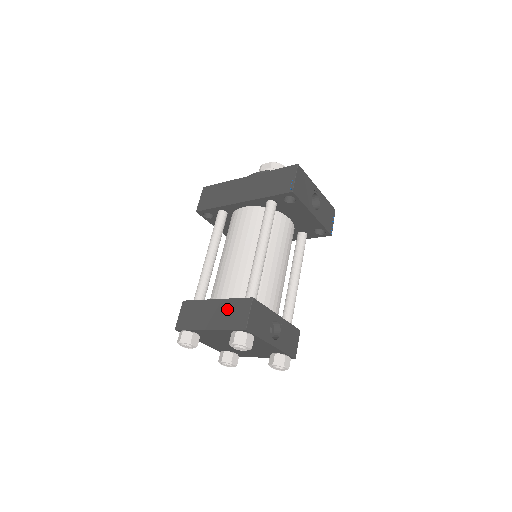
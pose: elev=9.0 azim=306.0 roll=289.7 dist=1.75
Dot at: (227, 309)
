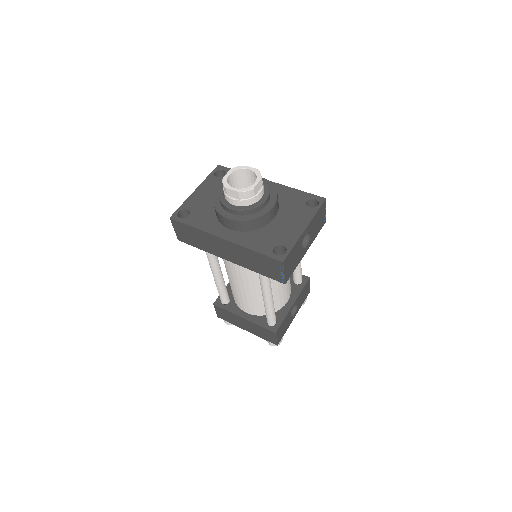
Dot at: (257, 329)
